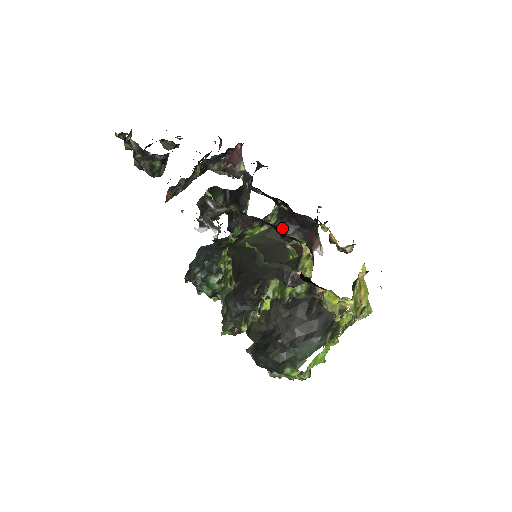
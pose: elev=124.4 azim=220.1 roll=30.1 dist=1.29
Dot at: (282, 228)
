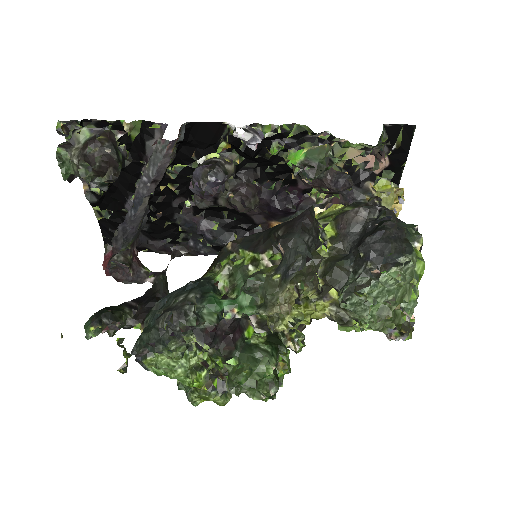
Dot at: occluded
